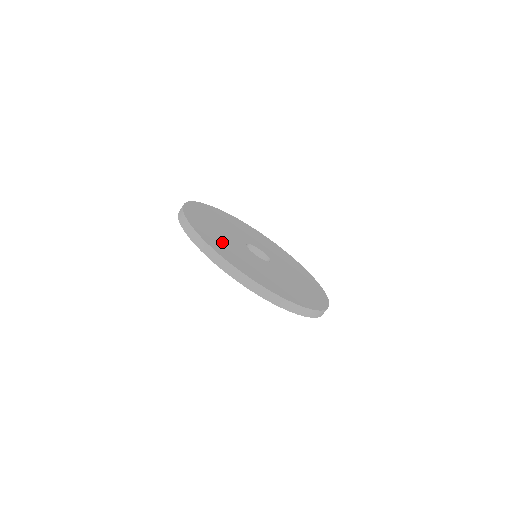
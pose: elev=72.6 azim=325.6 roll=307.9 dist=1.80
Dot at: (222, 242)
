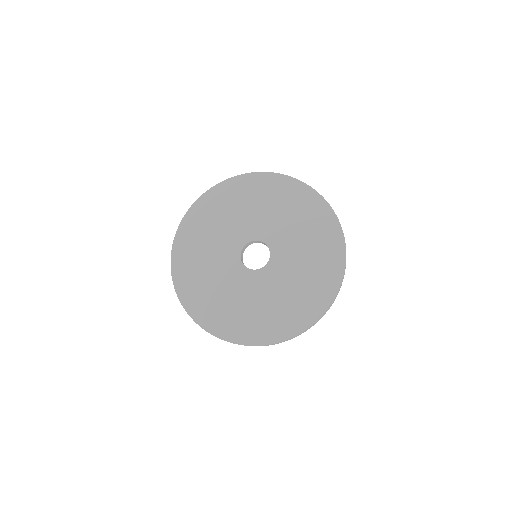
Dot at: (199, 265)
